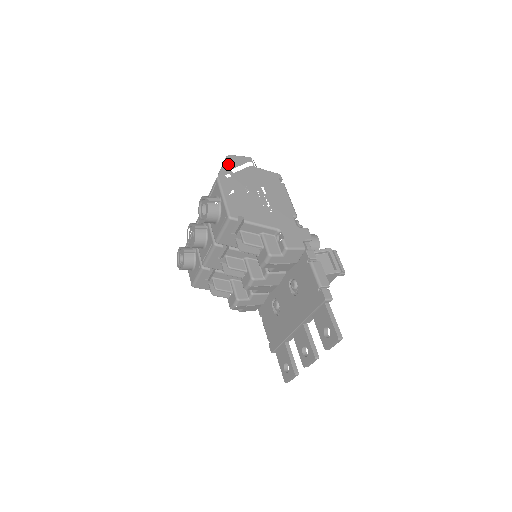
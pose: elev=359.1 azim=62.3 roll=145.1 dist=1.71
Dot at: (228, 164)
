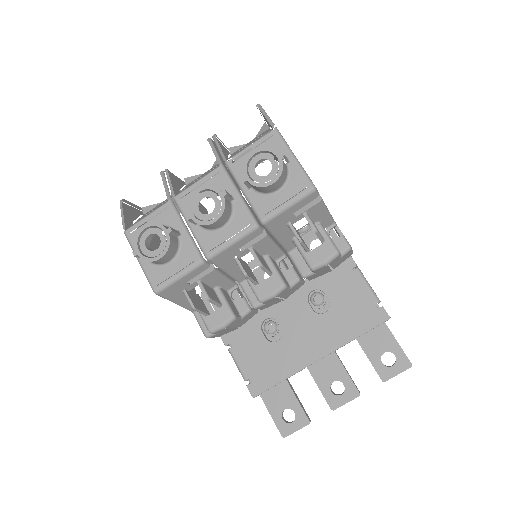
Dot at: occluded
